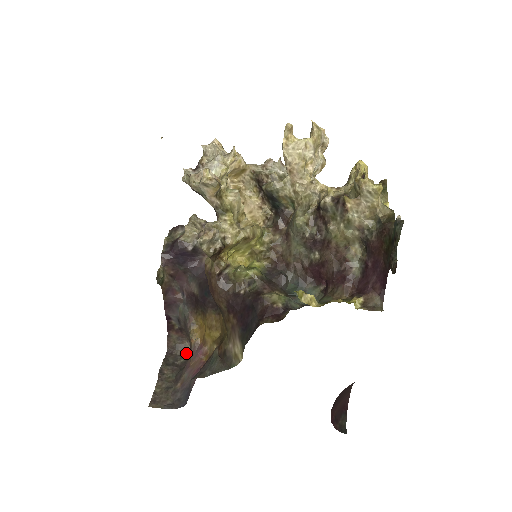
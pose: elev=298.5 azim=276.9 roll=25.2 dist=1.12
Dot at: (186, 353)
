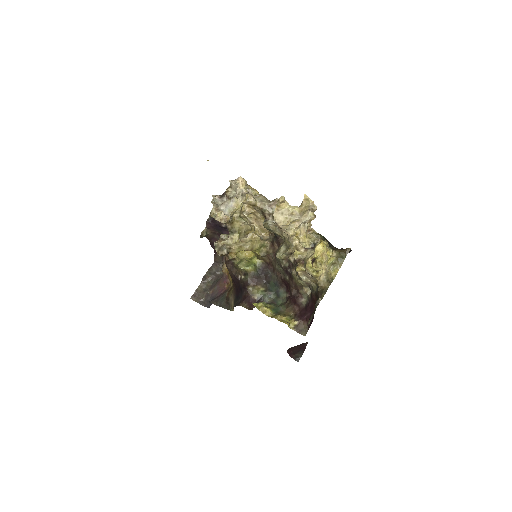
Dot at: occluded
